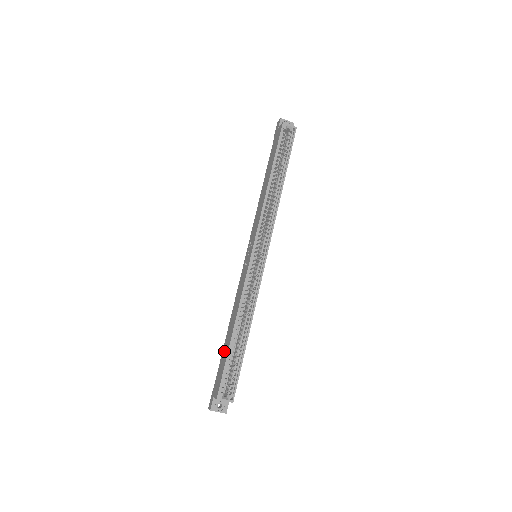
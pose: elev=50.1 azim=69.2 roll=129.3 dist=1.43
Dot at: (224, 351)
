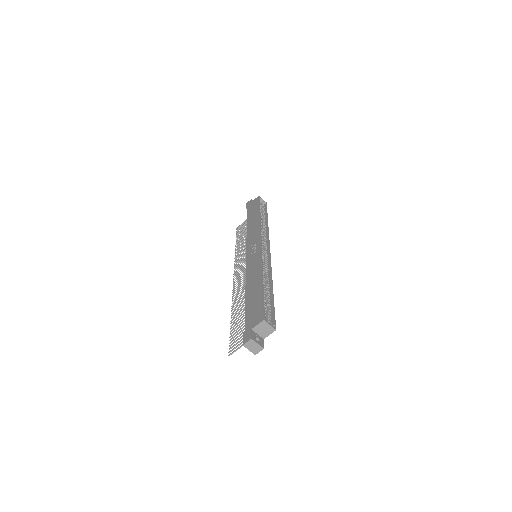
Dot at: (251, 300)
